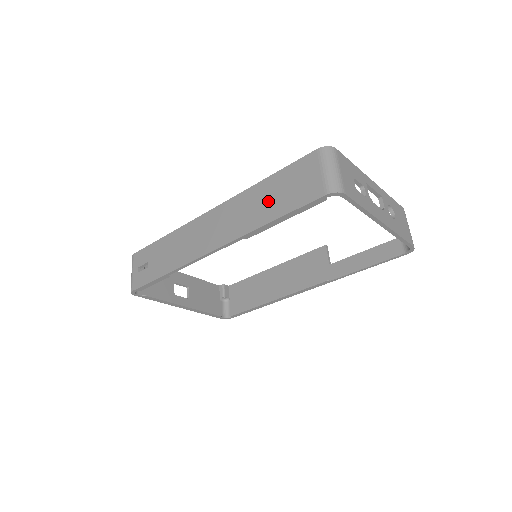
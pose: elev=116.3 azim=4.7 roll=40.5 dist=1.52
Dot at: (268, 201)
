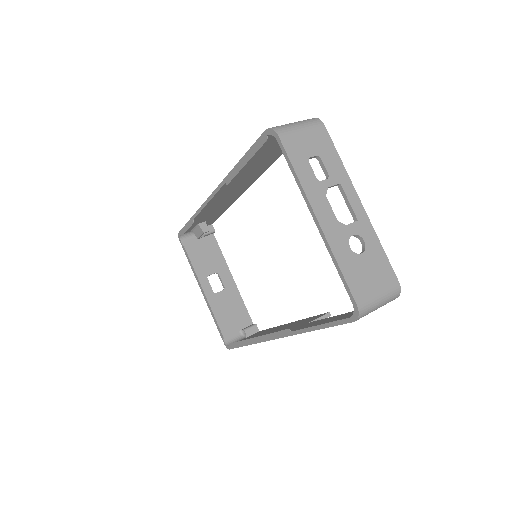
Dot at: occluded
